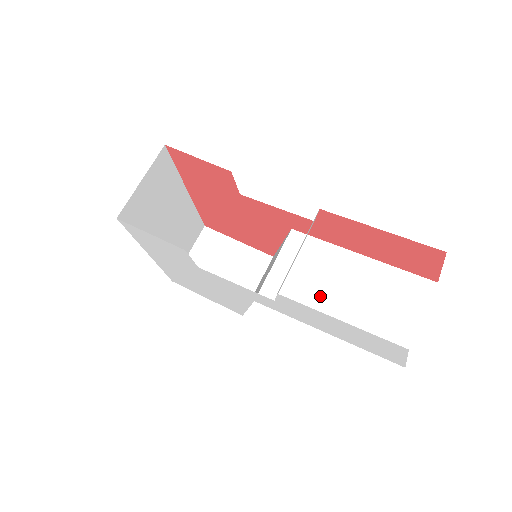
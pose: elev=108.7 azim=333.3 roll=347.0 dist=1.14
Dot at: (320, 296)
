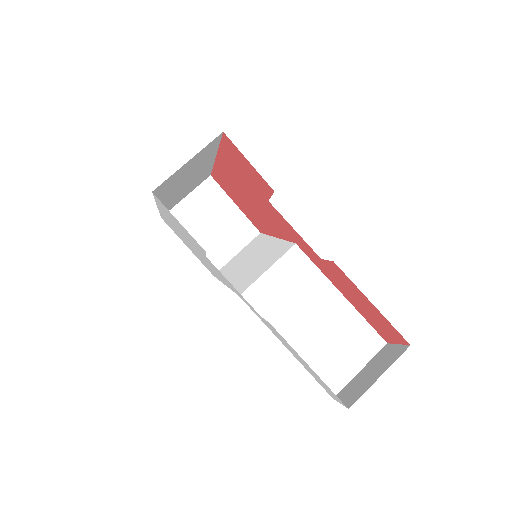
Dot at: (294, 315)
